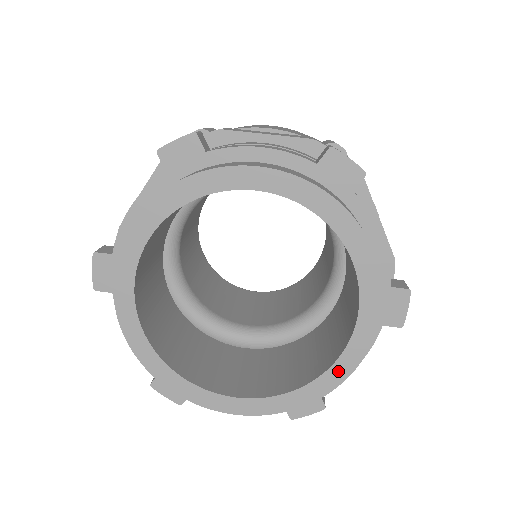
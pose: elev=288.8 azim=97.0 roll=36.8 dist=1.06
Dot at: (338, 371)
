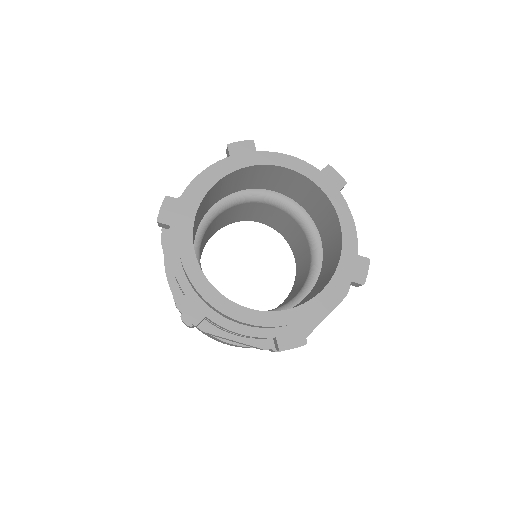
Dot at: (345, 222)
